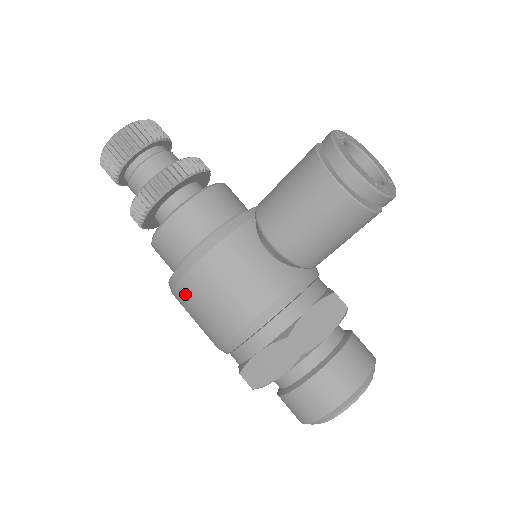
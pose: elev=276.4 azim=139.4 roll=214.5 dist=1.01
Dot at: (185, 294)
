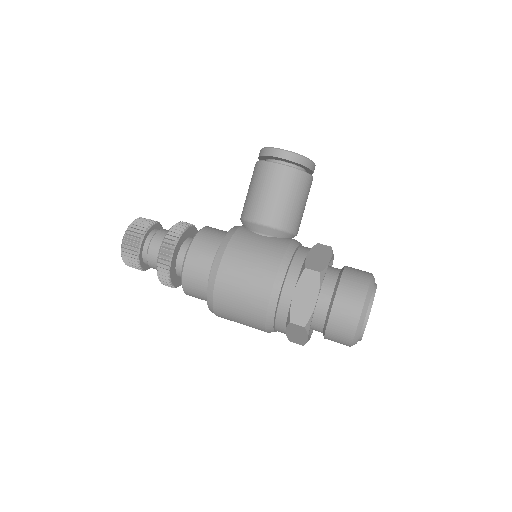
Dot at: (223, 290)
